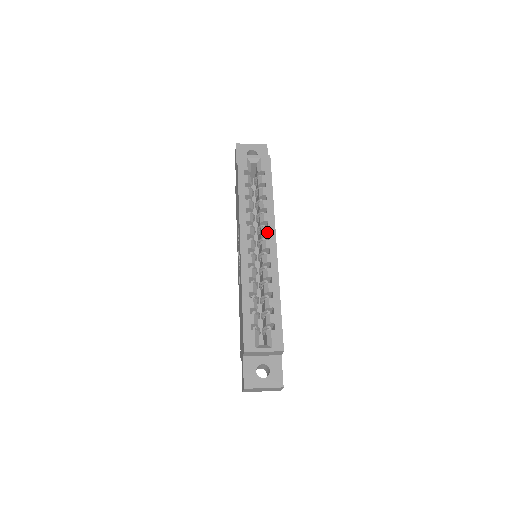
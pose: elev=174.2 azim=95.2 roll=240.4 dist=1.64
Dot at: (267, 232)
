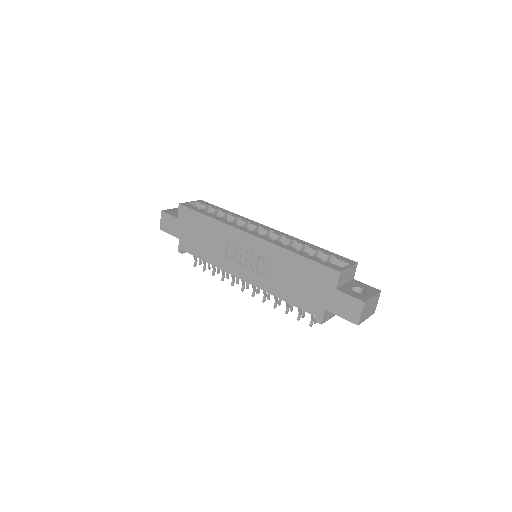
Dot at: (256, 225)
